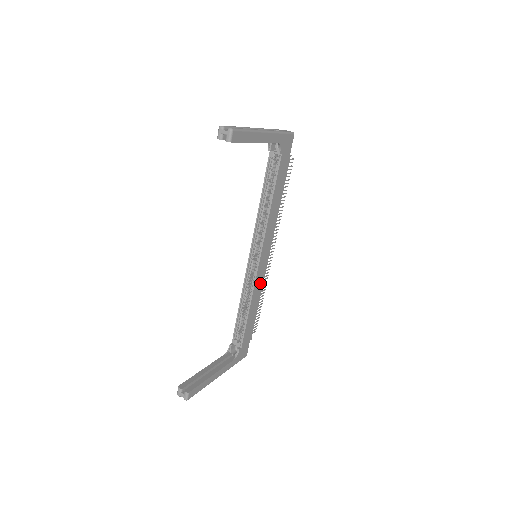
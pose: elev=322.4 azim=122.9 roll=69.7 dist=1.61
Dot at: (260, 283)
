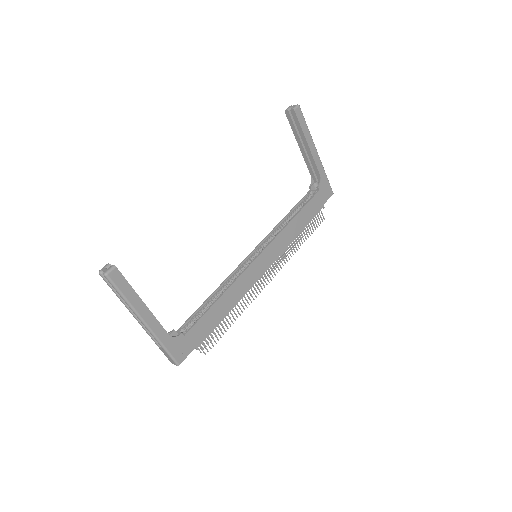
Dot at: (245, 286)
